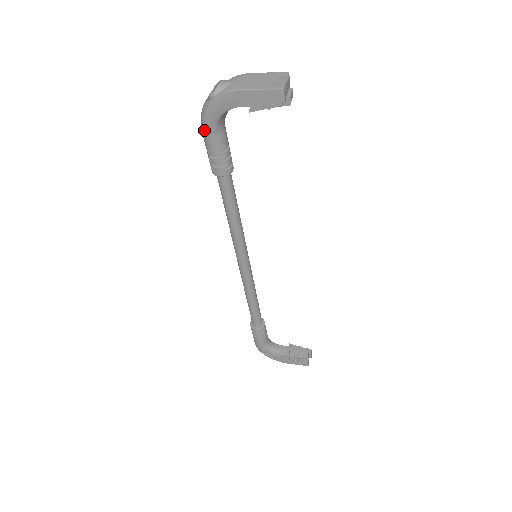
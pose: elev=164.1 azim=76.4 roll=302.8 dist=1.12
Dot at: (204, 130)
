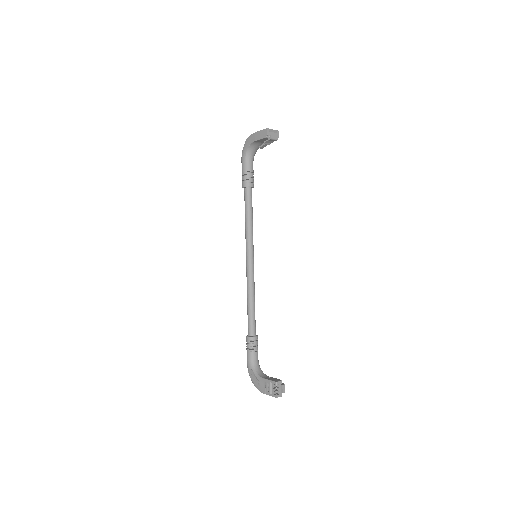
Dot at: (241, 160)
